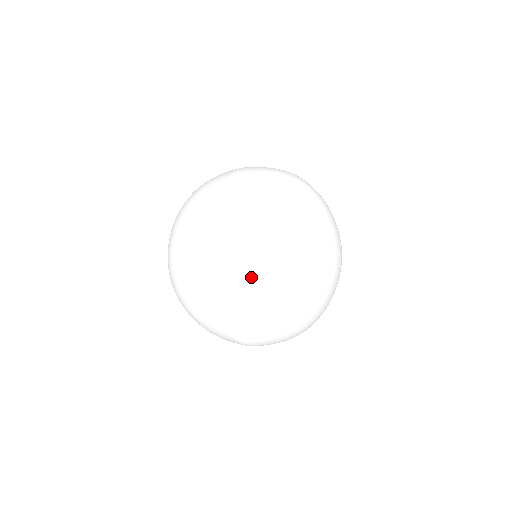
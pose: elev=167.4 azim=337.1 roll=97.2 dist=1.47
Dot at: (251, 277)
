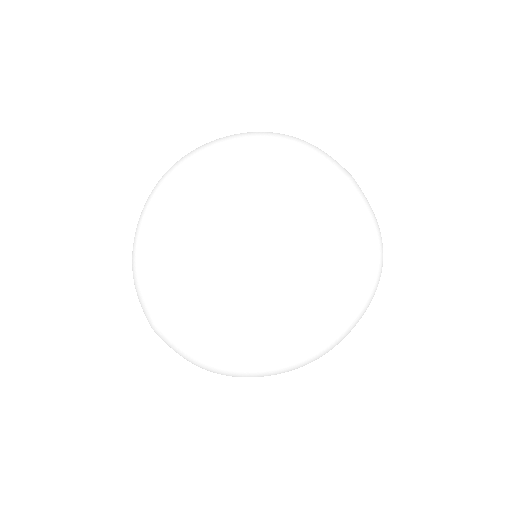
Dot at: (263, 301)
